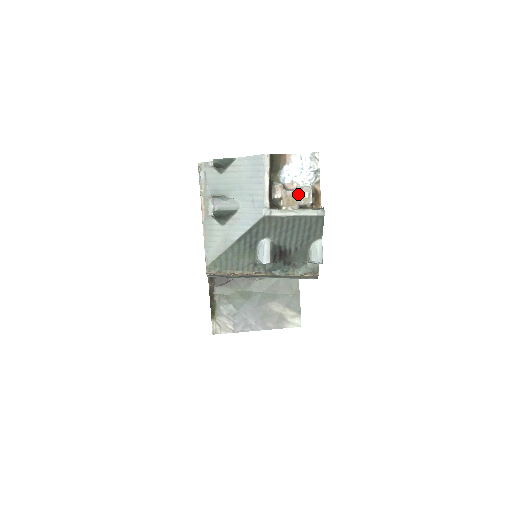
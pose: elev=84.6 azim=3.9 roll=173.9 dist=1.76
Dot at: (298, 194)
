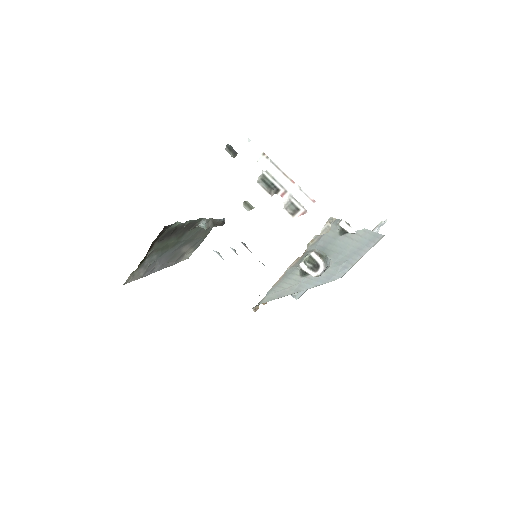
Dot at: occluded
